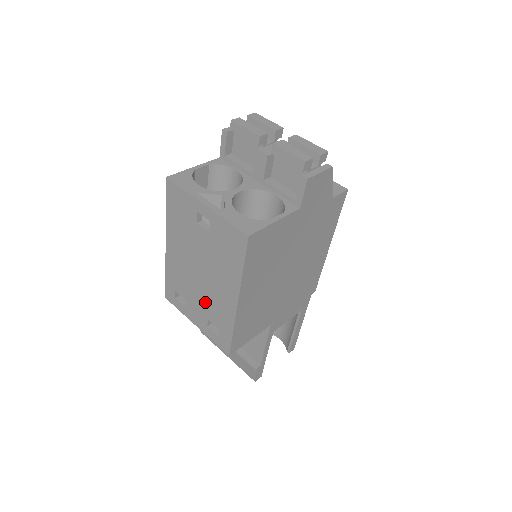
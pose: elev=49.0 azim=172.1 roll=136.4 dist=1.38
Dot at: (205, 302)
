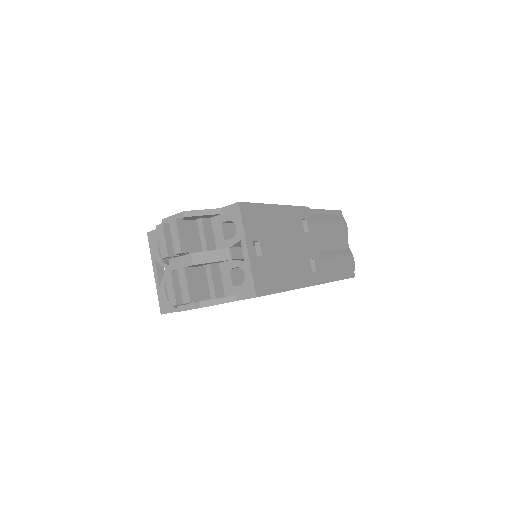
Dot at: occluded
